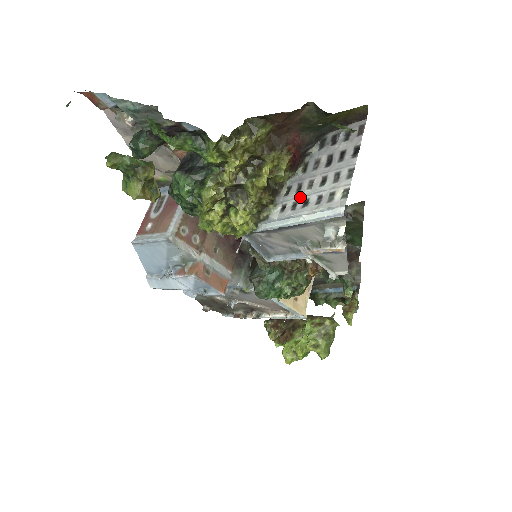
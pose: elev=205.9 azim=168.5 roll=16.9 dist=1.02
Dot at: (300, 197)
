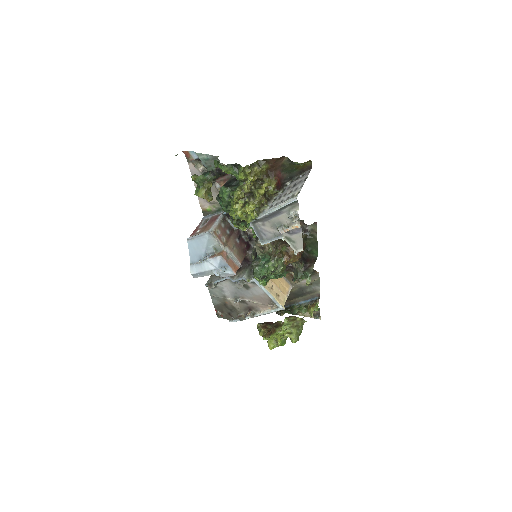
Dot at: (280, 200)
